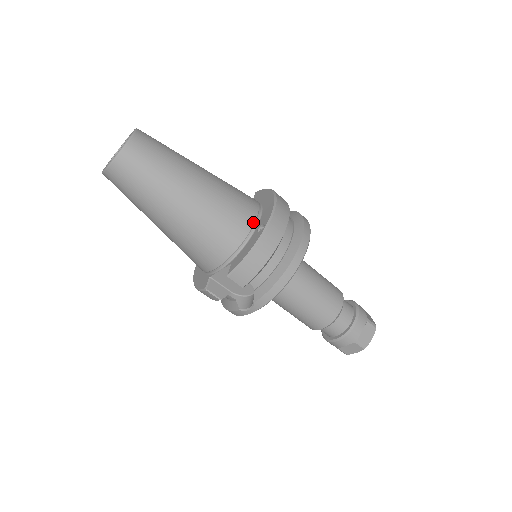
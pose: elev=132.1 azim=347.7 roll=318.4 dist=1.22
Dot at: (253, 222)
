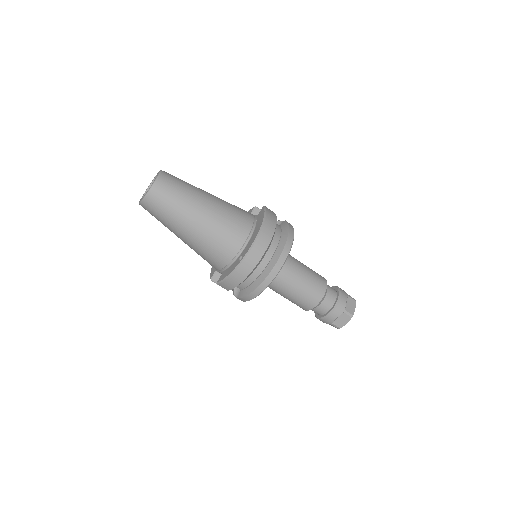
Dot at: (238, 250)
